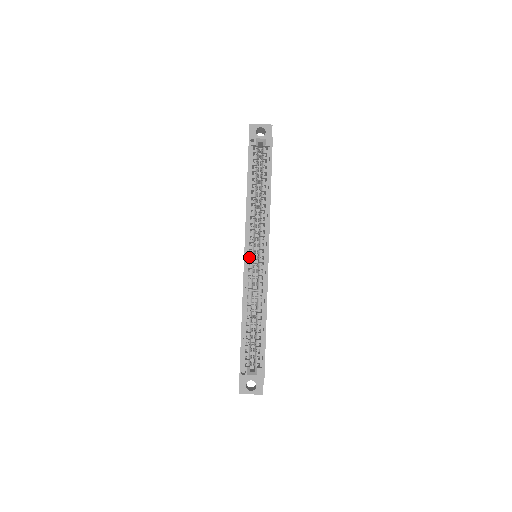
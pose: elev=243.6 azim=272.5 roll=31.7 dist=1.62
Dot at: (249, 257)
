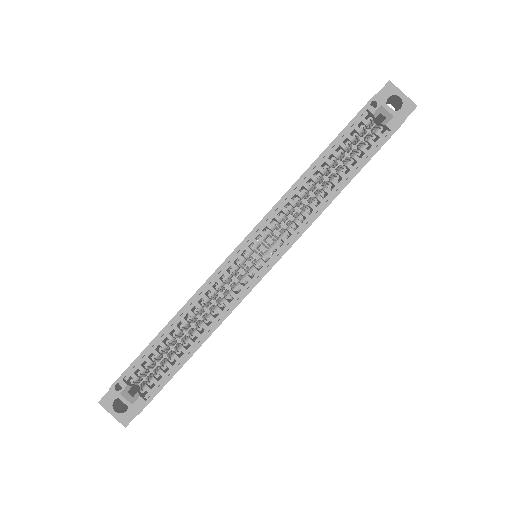
Dot at: (245, 251)
